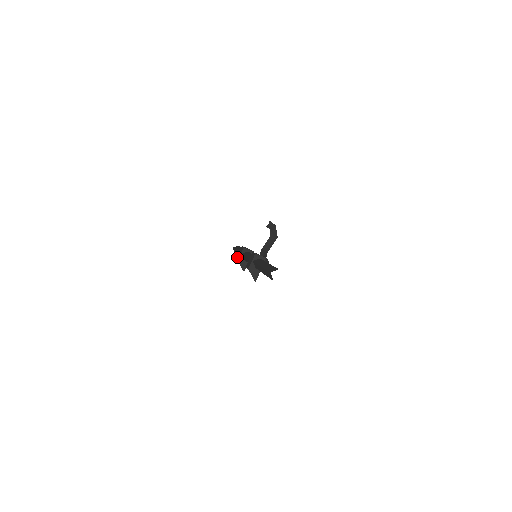
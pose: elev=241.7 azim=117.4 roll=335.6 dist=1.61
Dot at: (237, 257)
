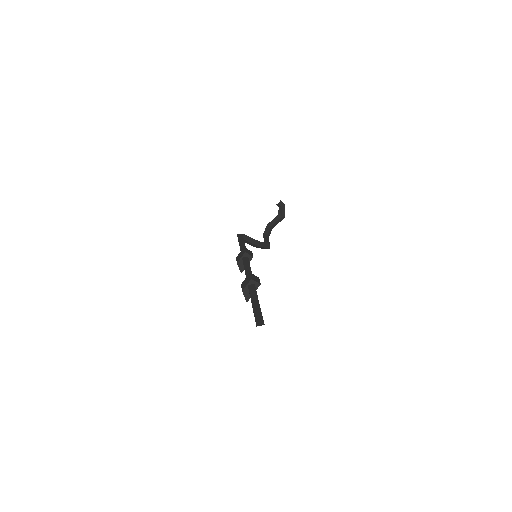
Dot at: (237, 257)
